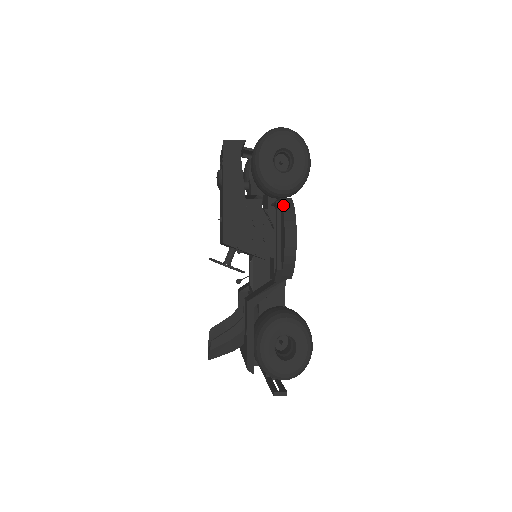
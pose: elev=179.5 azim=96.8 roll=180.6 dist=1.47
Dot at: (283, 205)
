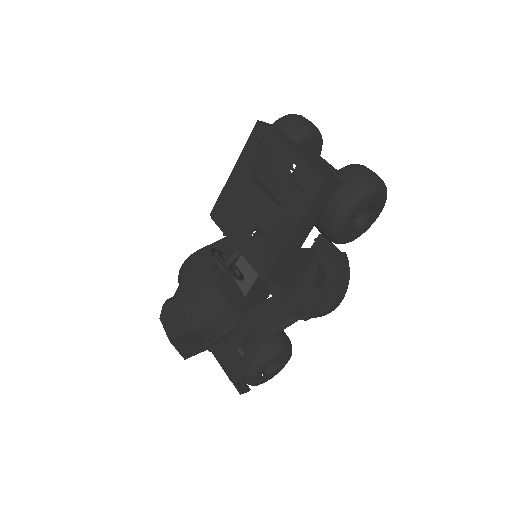
Dot at: (343, 269)
